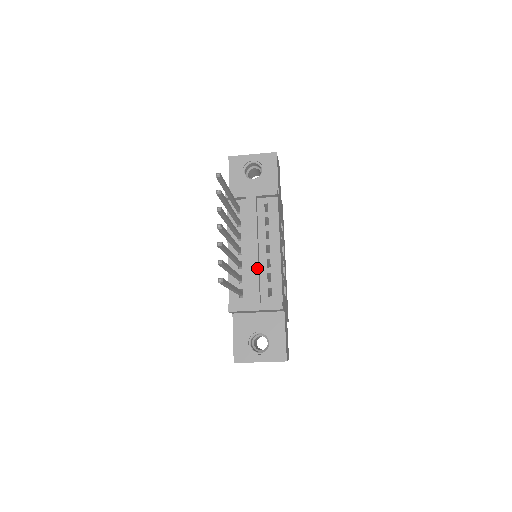
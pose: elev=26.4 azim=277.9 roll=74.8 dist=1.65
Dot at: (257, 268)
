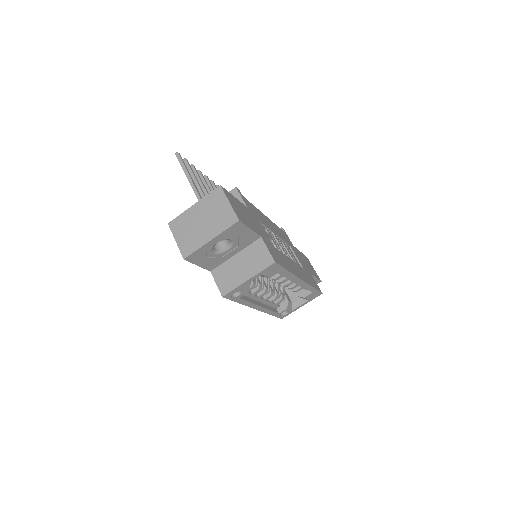
Dot at: occluded
